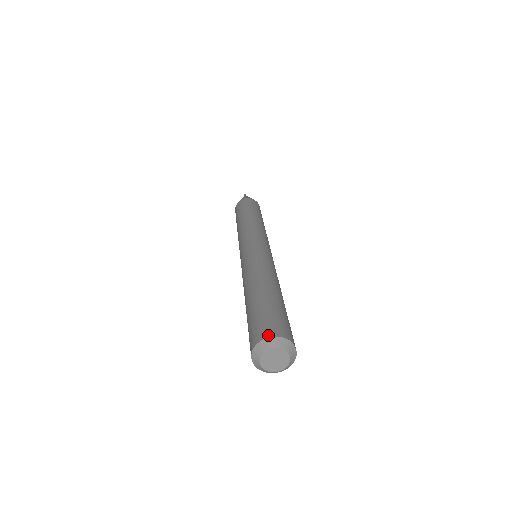
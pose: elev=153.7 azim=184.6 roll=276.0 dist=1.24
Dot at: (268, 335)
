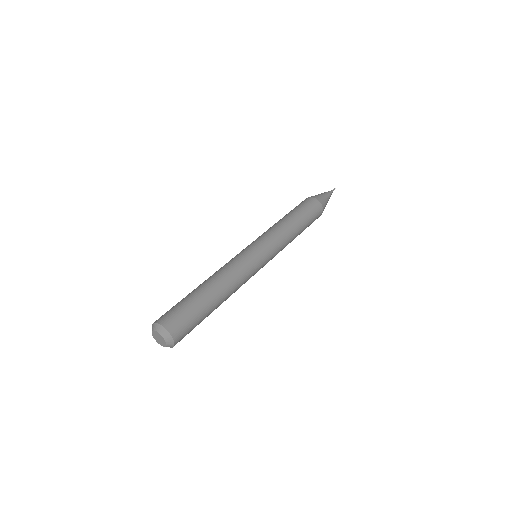
Dot at: (156, 321)
